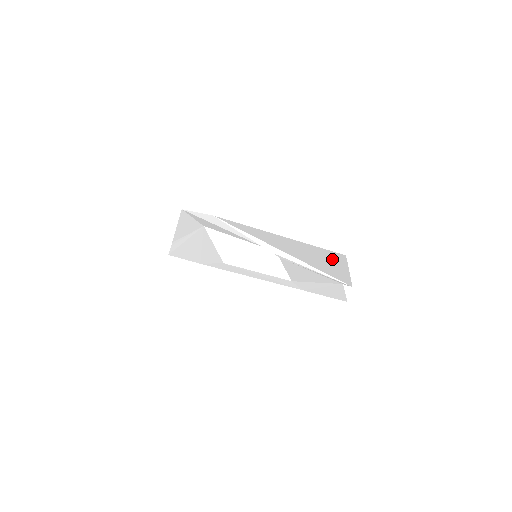
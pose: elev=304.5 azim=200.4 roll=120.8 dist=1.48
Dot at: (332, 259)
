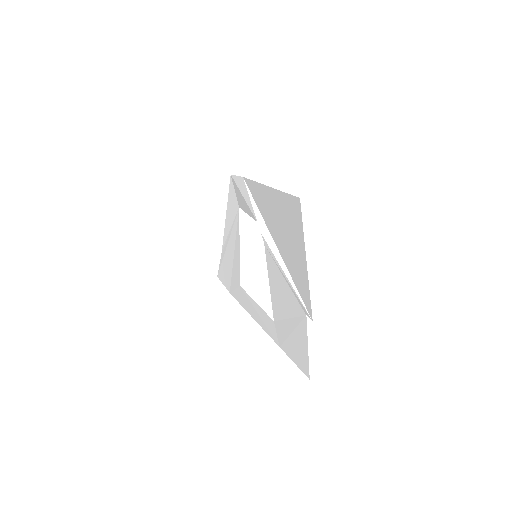
Dot at: (295, 225)
